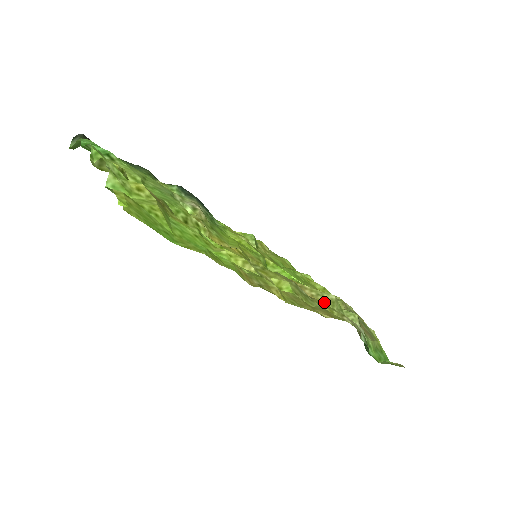
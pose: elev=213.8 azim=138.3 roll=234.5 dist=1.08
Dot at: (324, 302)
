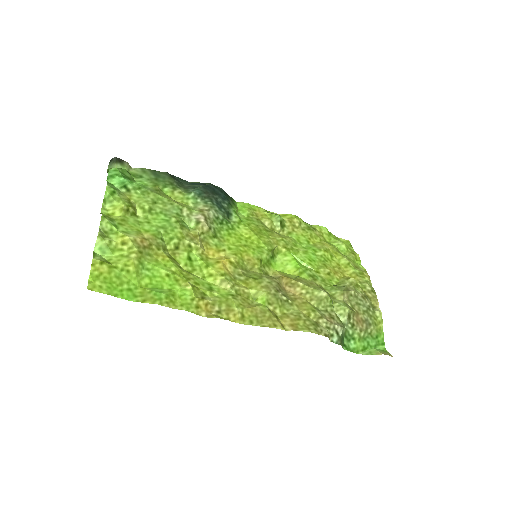
Dot at: (310, 301)
